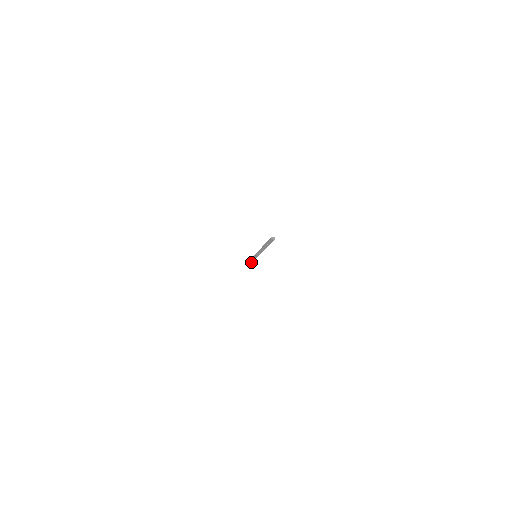
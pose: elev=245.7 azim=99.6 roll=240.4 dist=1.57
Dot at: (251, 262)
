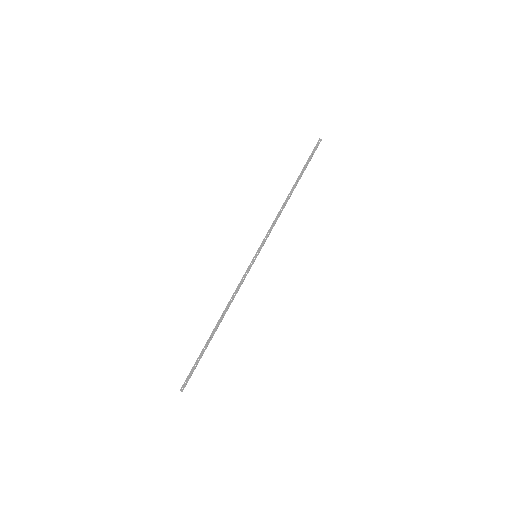
Dot at: (217, 327)
